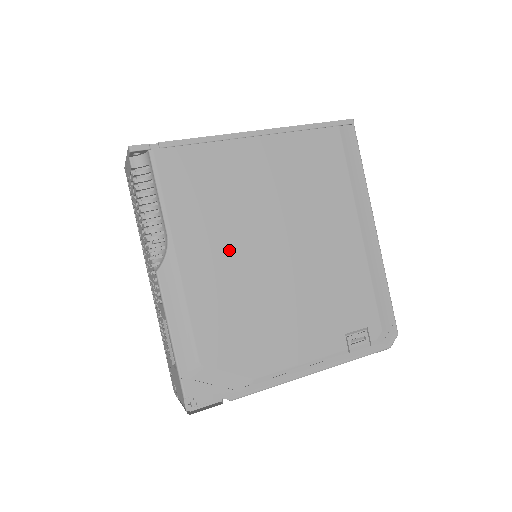
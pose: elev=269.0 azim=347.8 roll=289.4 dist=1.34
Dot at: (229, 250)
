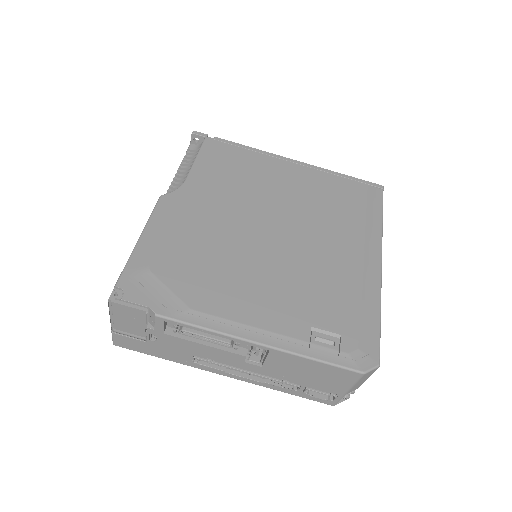
Dot at: (228, 210)
